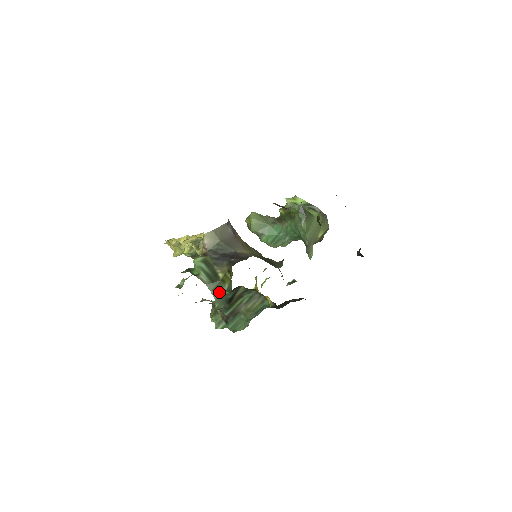
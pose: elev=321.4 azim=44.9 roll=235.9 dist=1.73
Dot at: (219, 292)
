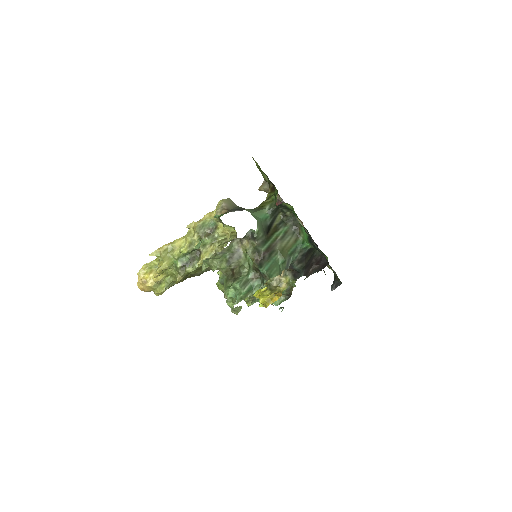
Dot at: (259, 215)
